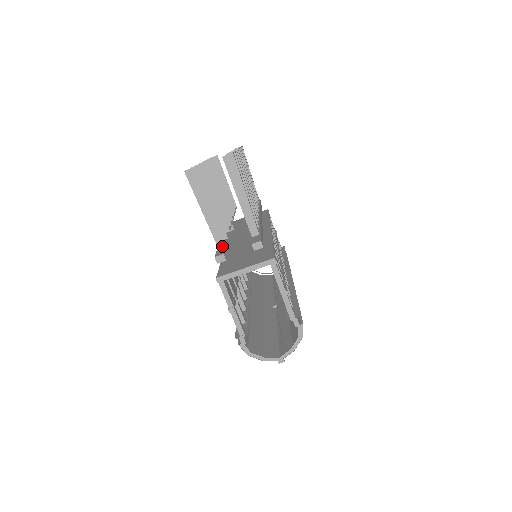
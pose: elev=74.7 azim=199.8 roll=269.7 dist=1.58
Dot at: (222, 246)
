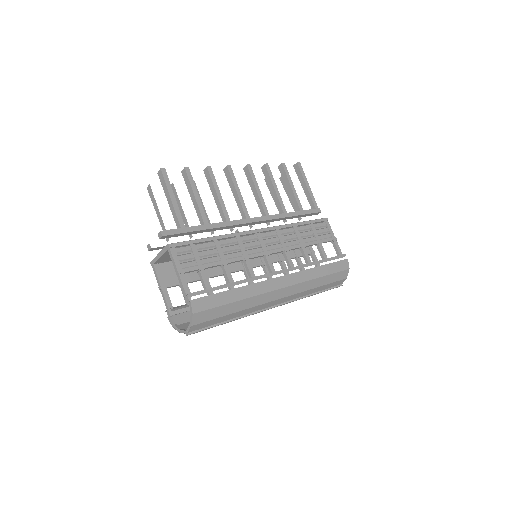
Dot at: (168, 240)
